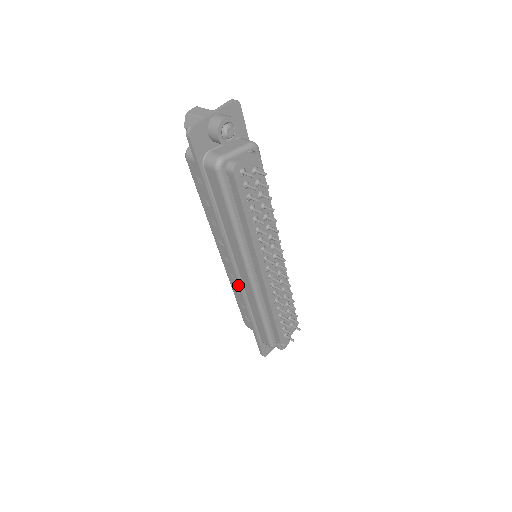
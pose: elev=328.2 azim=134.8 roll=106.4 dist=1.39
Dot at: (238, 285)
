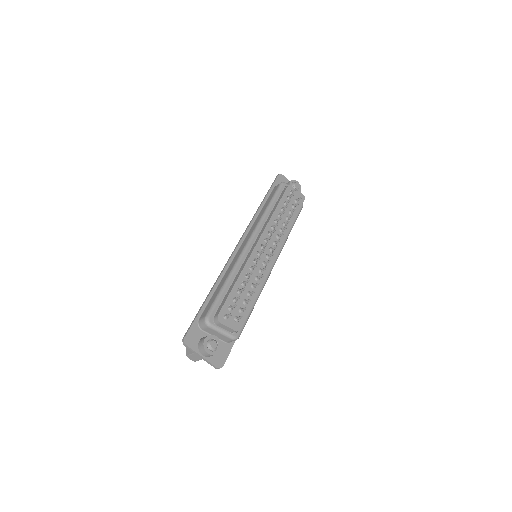
Dot at: (231, 255)
